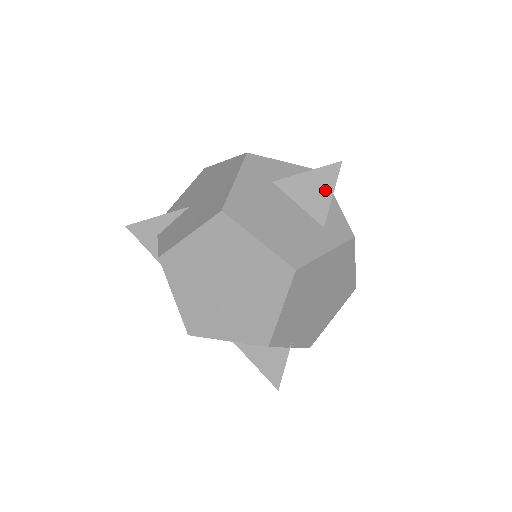
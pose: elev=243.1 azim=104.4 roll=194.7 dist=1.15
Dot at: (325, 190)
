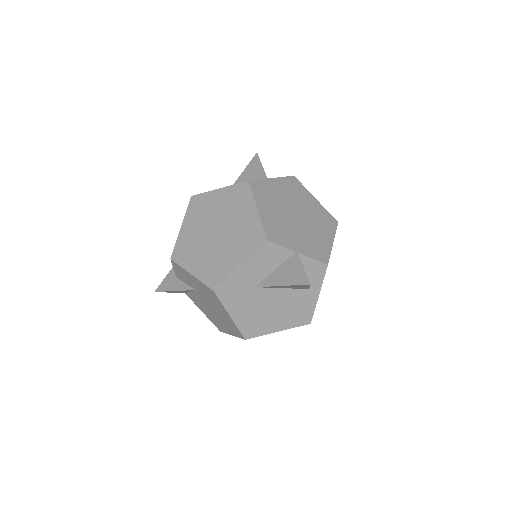
Dot at: (257, 169)
